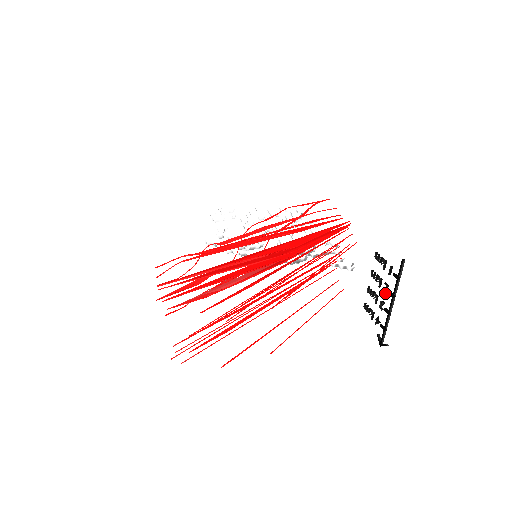
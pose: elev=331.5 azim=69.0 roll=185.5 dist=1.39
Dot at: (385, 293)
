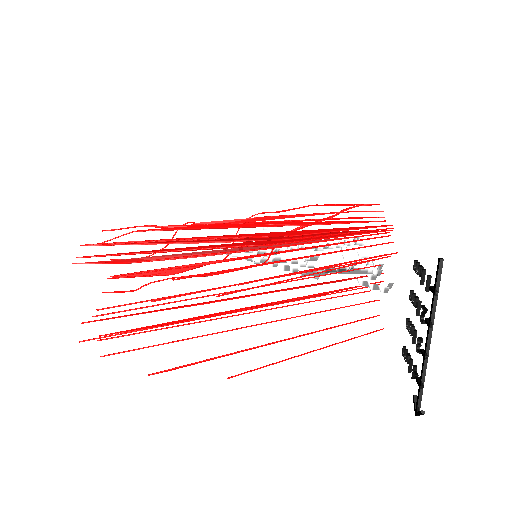
Dot at: (421, 322)
